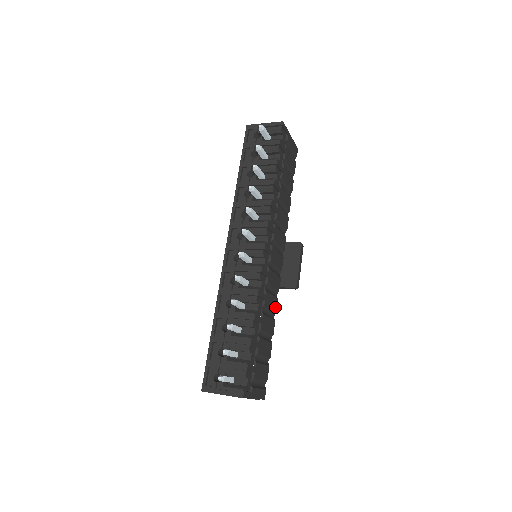
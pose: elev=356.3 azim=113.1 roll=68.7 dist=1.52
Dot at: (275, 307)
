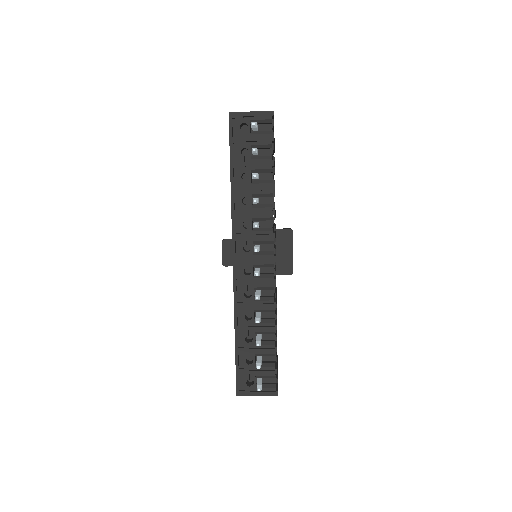
Dot at: occluded
